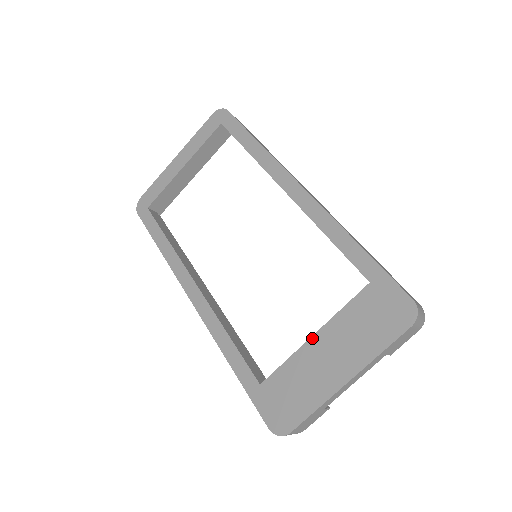
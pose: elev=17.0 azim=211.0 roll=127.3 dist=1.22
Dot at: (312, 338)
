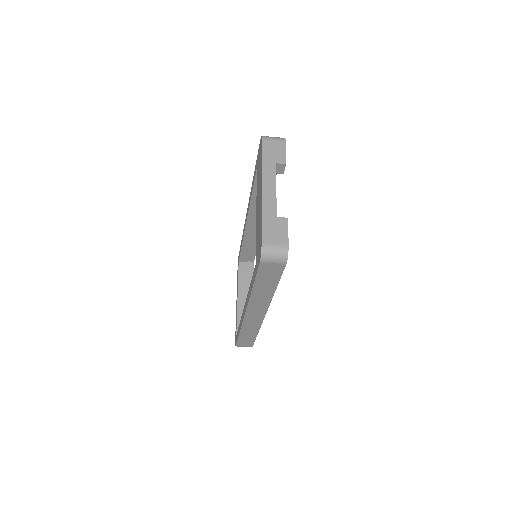
Dot at: (256, 214)
